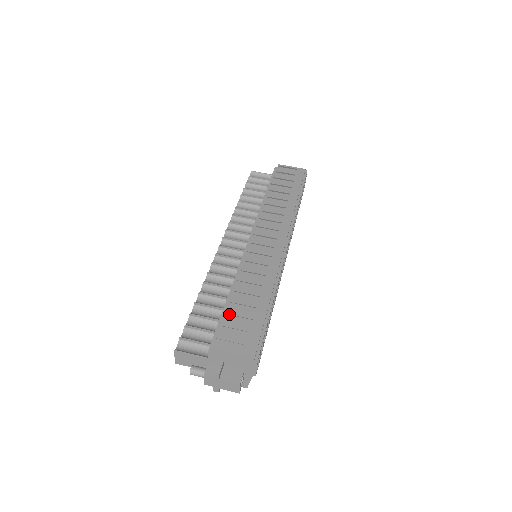
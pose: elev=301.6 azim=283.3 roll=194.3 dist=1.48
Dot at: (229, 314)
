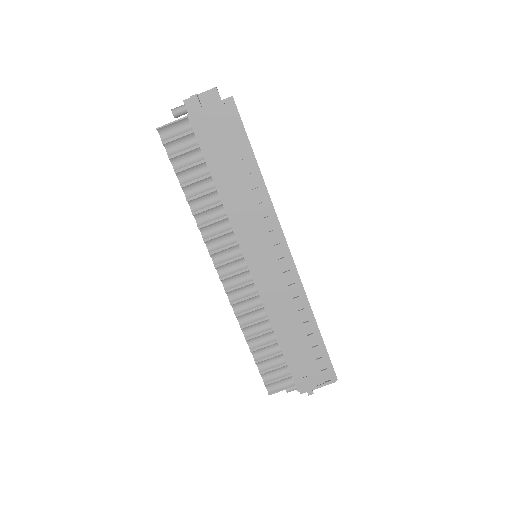
Dot at: (293, 360)
